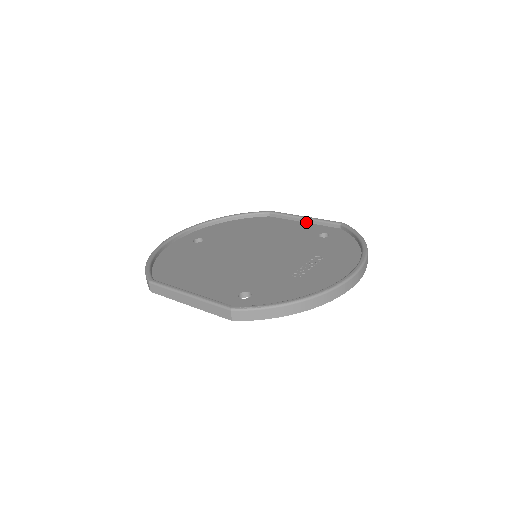
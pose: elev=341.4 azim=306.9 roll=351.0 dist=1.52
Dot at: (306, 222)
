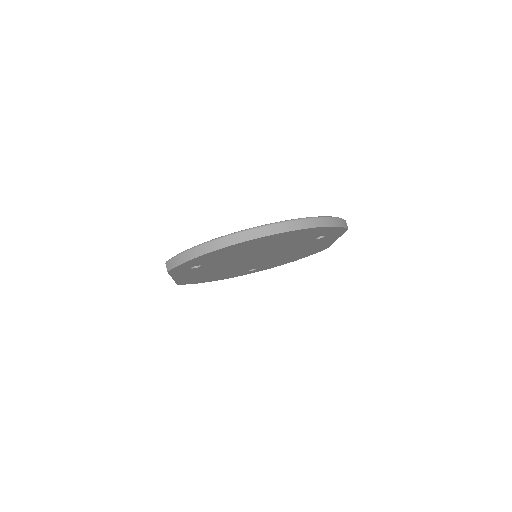
Dot at: occluded
